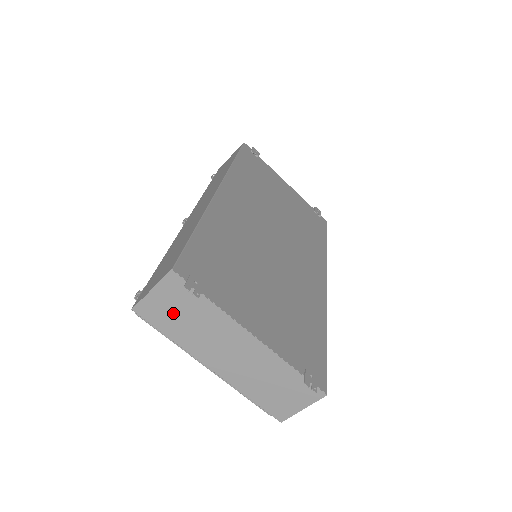
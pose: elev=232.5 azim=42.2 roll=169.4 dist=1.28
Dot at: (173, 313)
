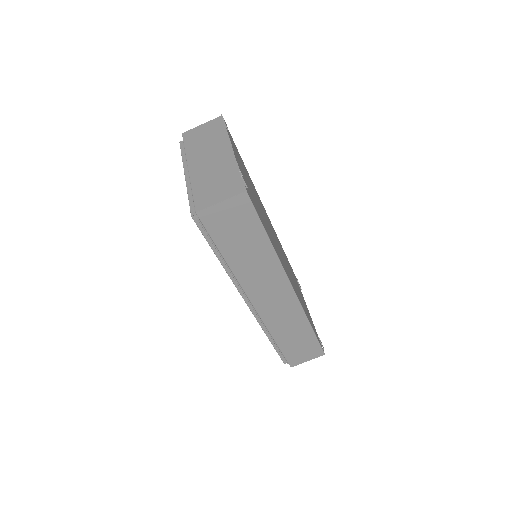
Dot at: (201, 135)
